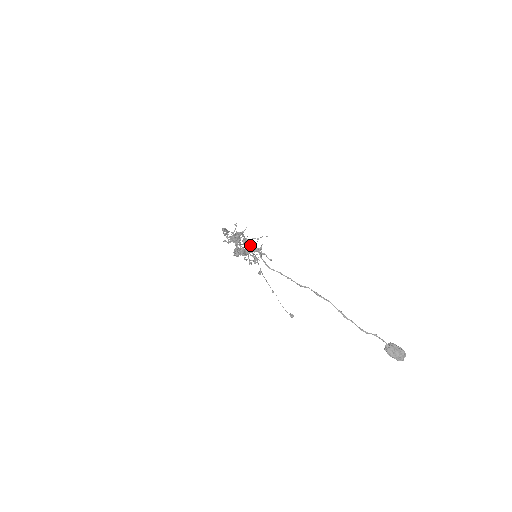
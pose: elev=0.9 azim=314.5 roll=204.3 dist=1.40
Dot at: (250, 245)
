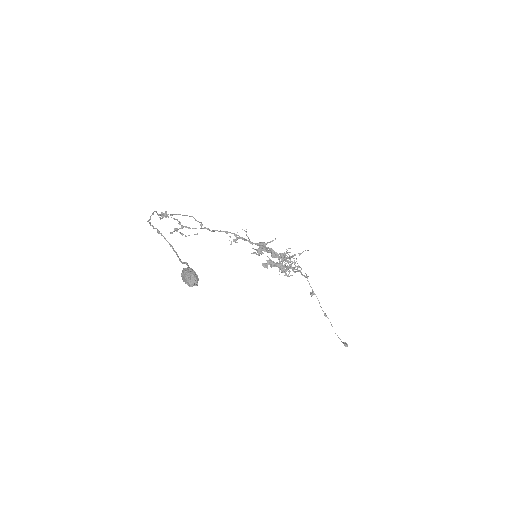
Dot at: (162, 213)
